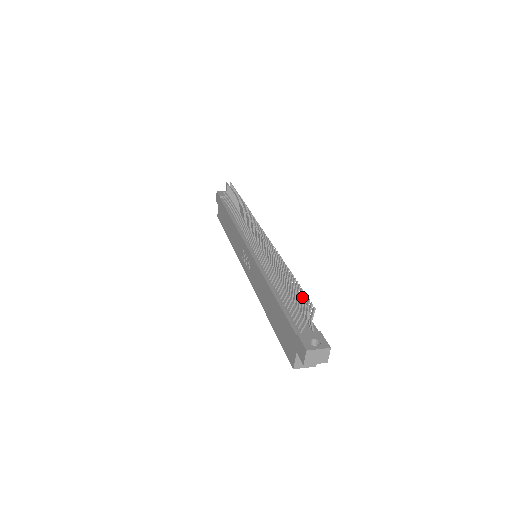
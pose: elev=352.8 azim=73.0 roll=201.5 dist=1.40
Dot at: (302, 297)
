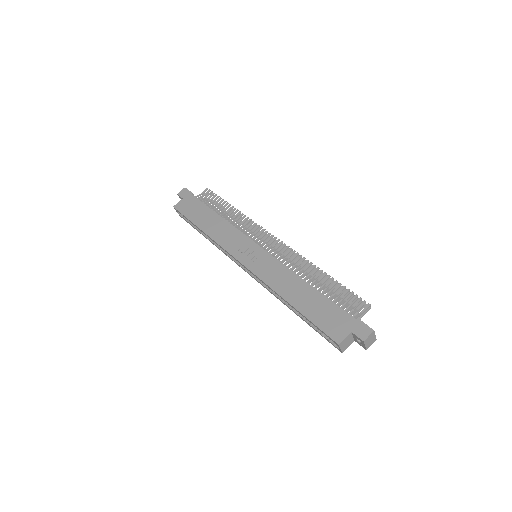
Dot at: (351, 297)
